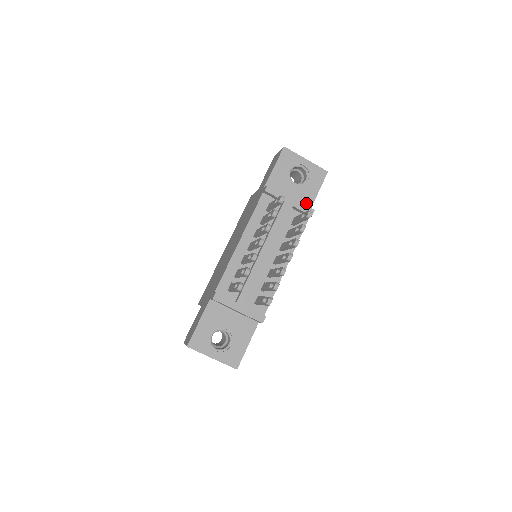
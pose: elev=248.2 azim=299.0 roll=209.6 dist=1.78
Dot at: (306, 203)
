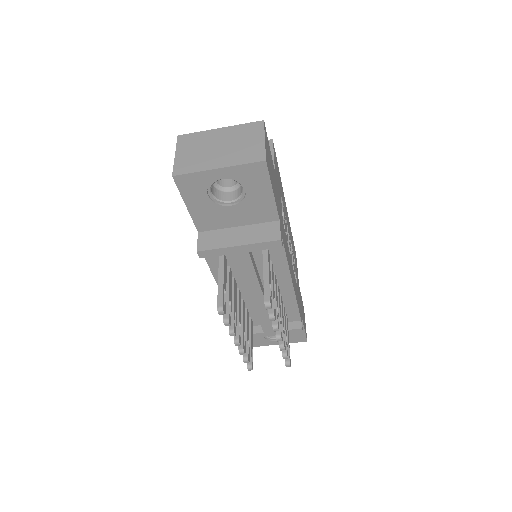
Dot at: (266, 214)
